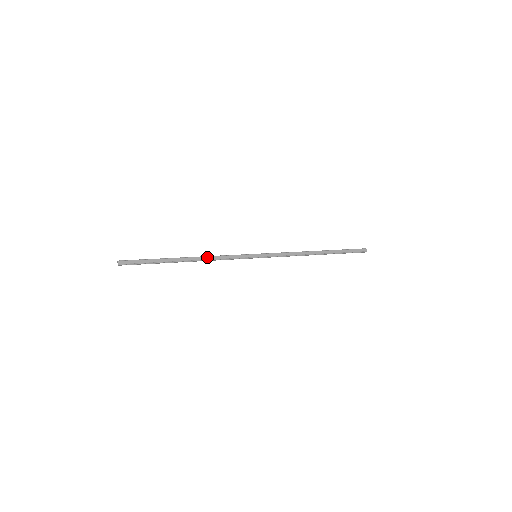
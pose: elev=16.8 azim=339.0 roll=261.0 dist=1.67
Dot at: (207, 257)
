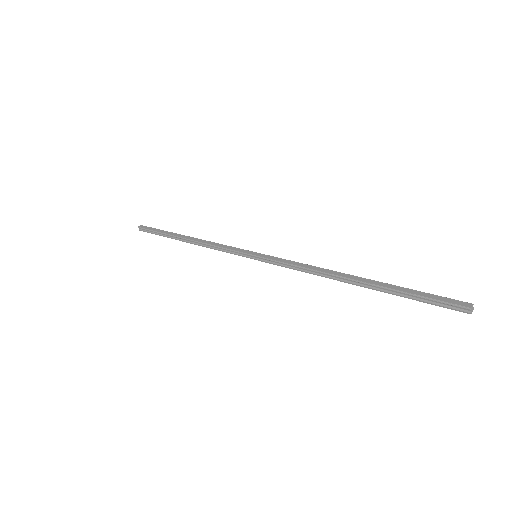
Dot at: (204, 240)
